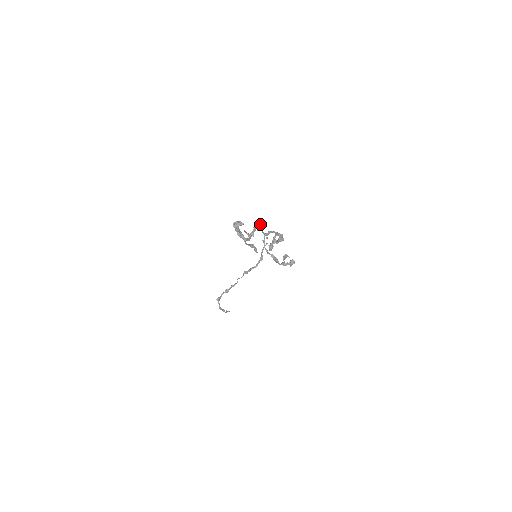
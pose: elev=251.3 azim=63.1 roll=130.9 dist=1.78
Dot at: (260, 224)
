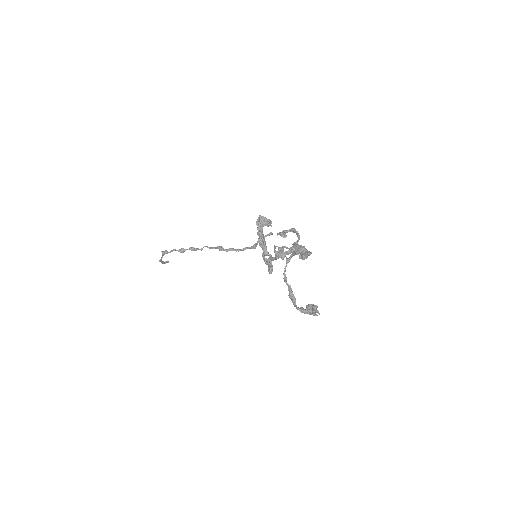
Dot at: (303, 249)
